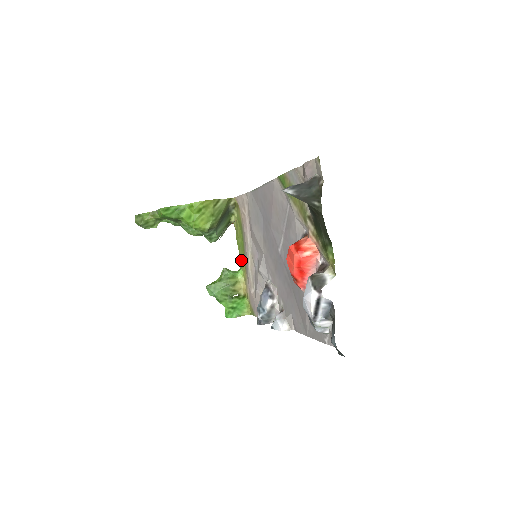
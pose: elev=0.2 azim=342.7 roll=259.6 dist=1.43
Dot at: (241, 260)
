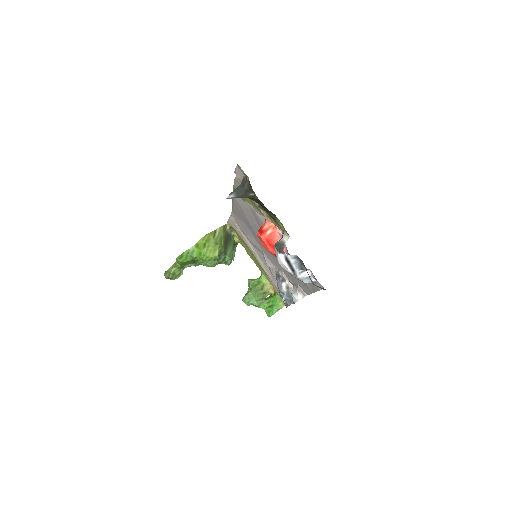
Dot at: (258, 267)
